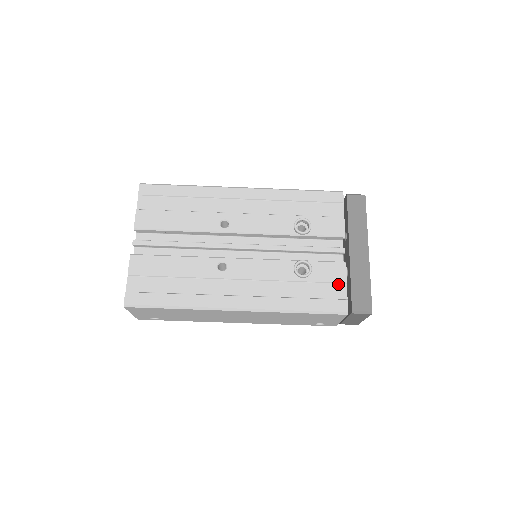
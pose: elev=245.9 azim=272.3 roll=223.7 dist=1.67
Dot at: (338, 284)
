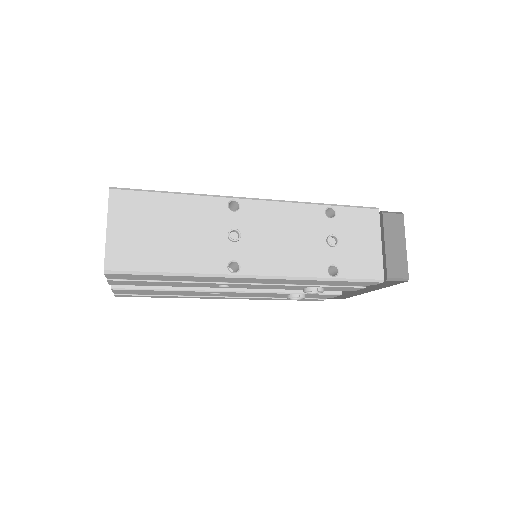
Dot at: (324, 297)
